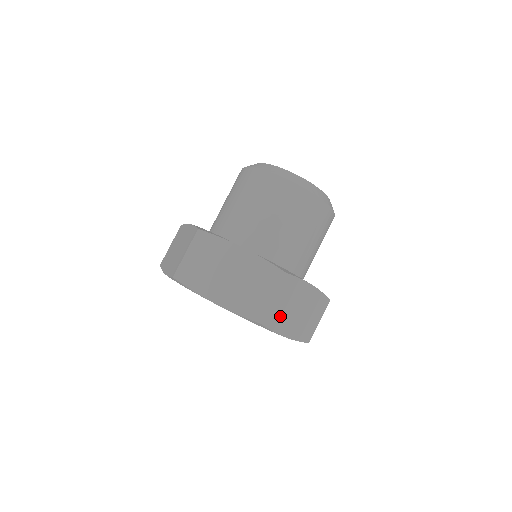
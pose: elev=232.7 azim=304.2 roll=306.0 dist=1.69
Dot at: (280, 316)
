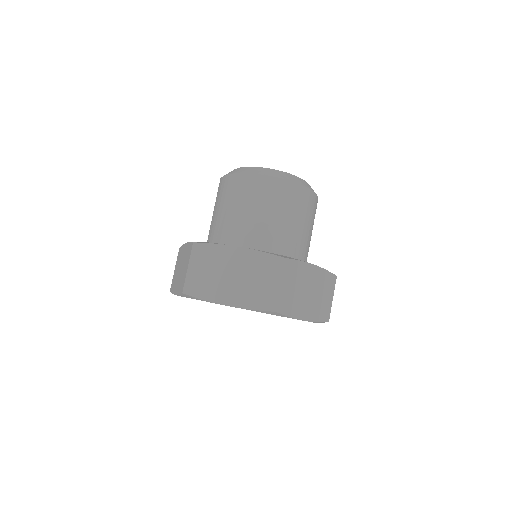
Dot at: (292, 301)
